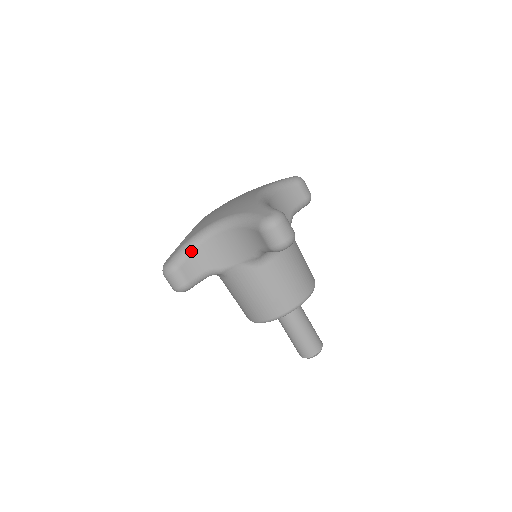
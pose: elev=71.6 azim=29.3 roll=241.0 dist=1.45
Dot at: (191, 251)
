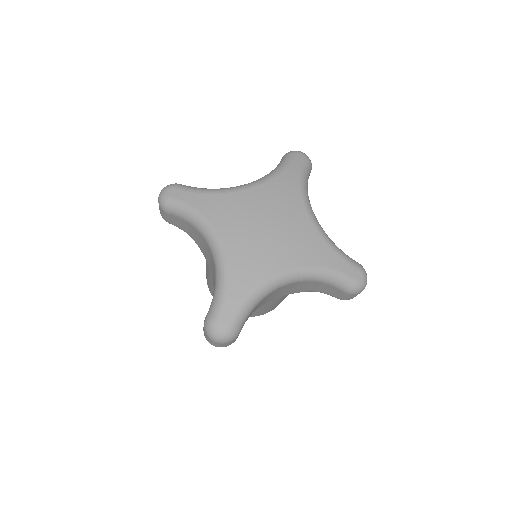
Dot at: occluded
